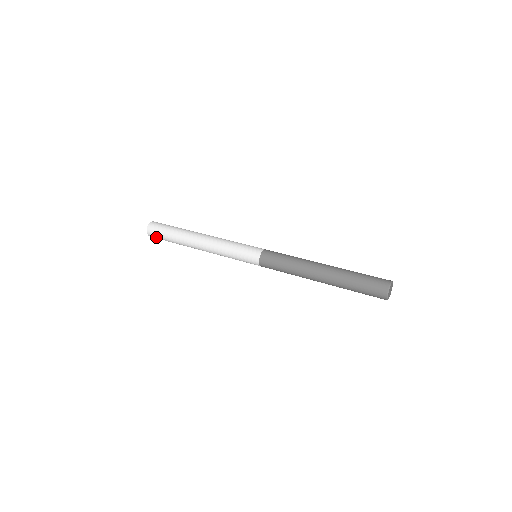
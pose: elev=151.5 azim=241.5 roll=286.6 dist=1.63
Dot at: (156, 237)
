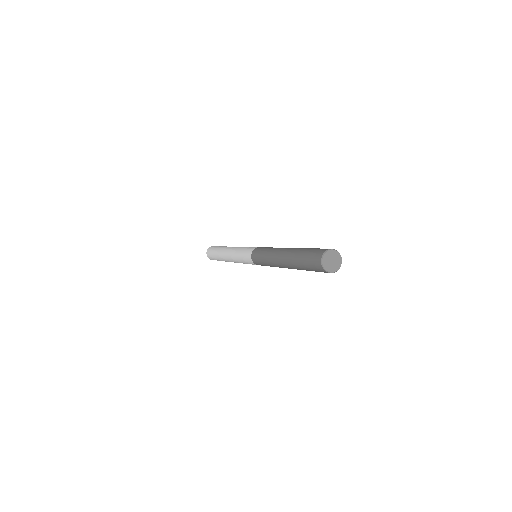
Dot at: (210, 251)
